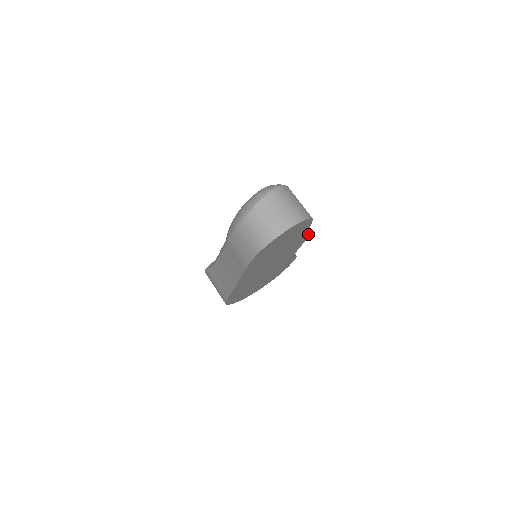
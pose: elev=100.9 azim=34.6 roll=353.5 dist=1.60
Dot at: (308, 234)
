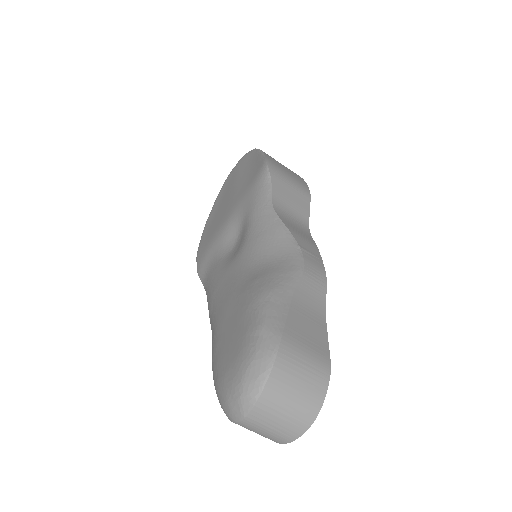
Dot at: (324, 282)
